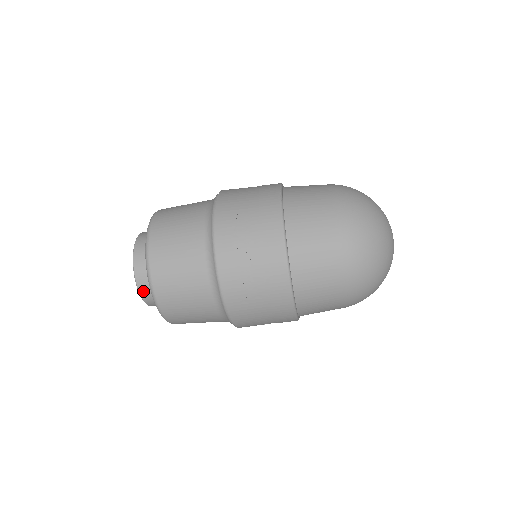
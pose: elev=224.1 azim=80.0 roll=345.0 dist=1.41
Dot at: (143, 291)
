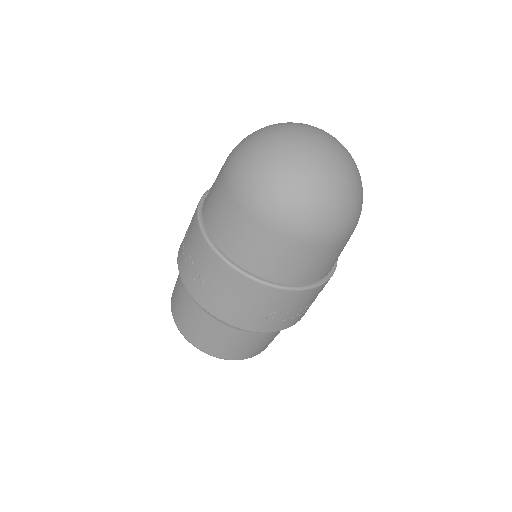
Dot at: occluded
